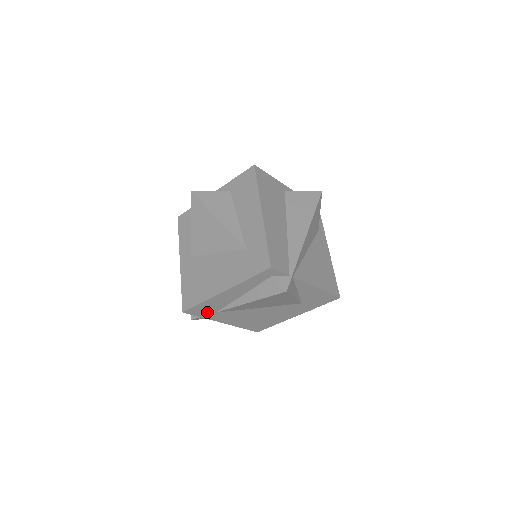
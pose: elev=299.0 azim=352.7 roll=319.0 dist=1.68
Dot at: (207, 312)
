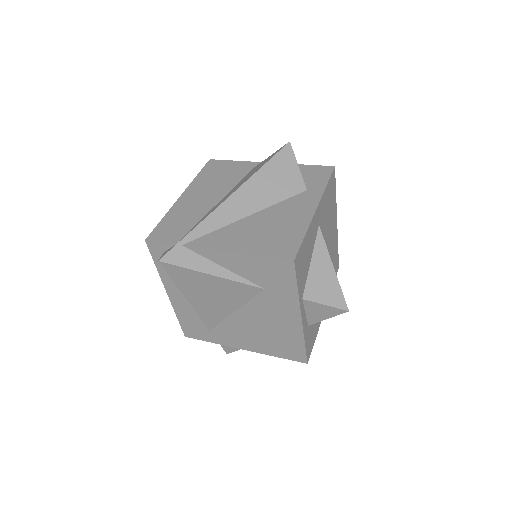
Dot at: (203, 332)
